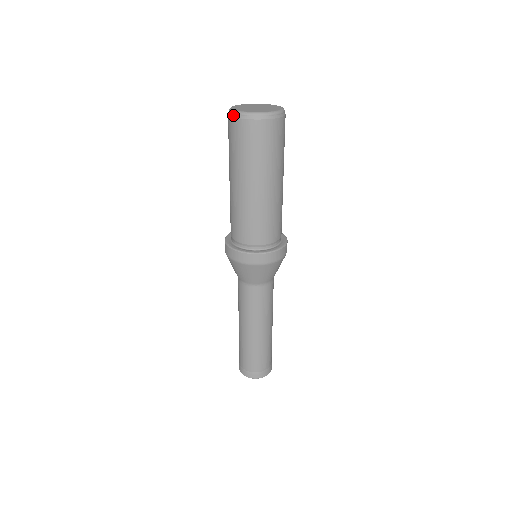
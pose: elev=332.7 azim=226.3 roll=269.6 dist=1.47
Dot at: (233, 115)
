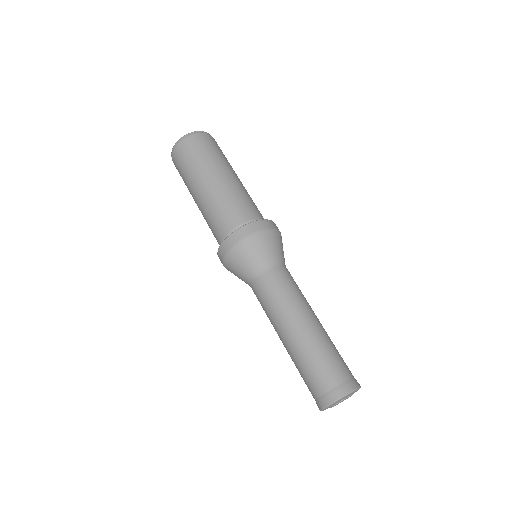
Dot at: (181, 140)
